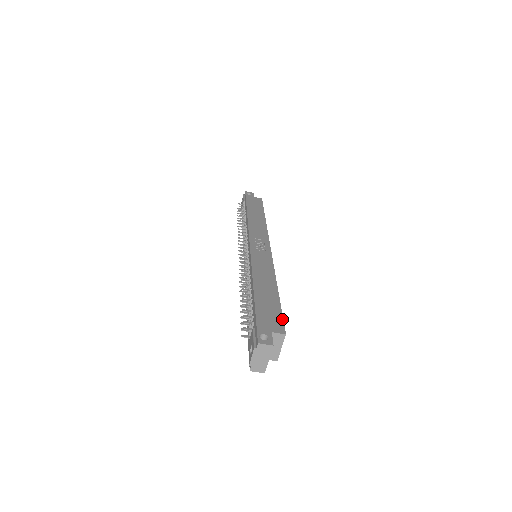
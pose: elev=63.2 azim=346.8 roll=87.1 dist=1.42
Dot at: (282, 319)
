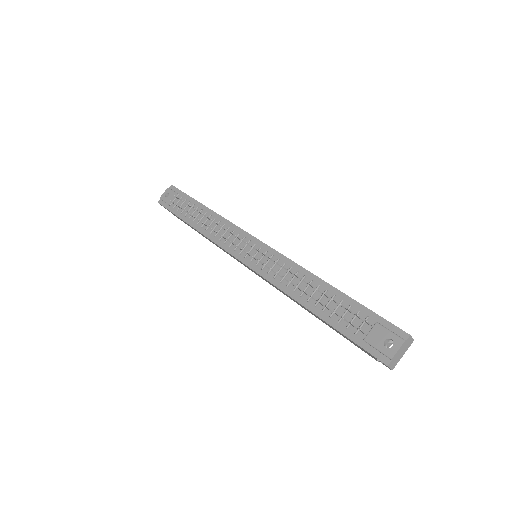
Dot at: occluded
